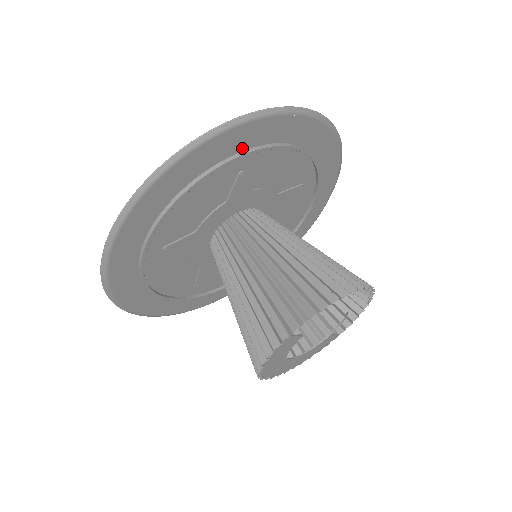
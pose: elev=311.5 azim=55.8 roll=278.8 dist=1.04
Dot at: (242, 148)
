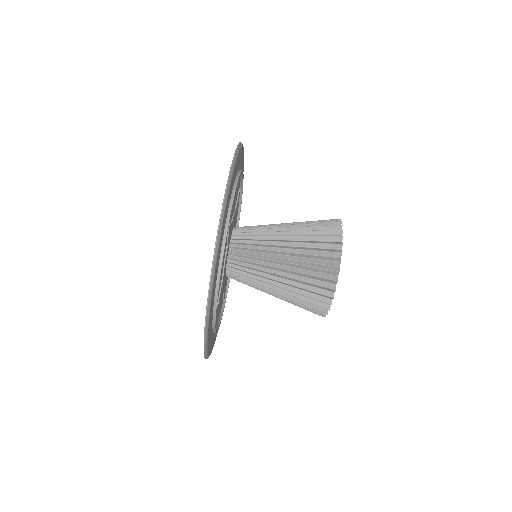
Dot at: occluded
